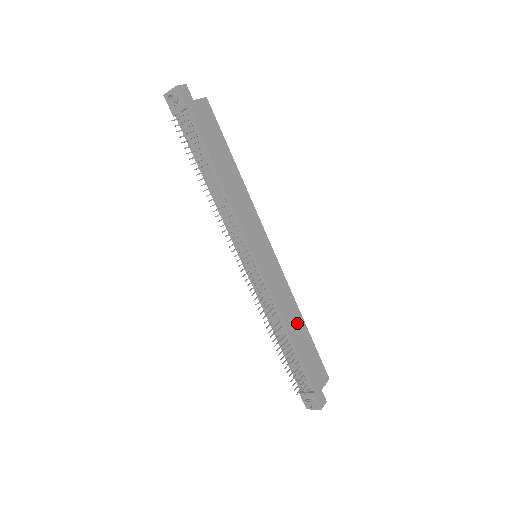
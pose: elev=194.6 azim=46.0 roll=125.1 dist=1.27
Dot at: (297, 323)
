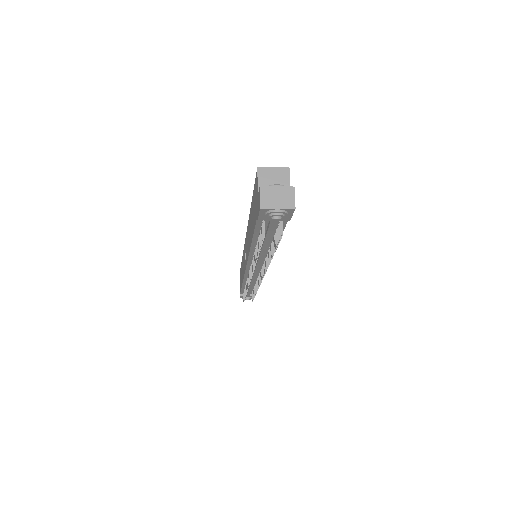
Dot at: occluded
